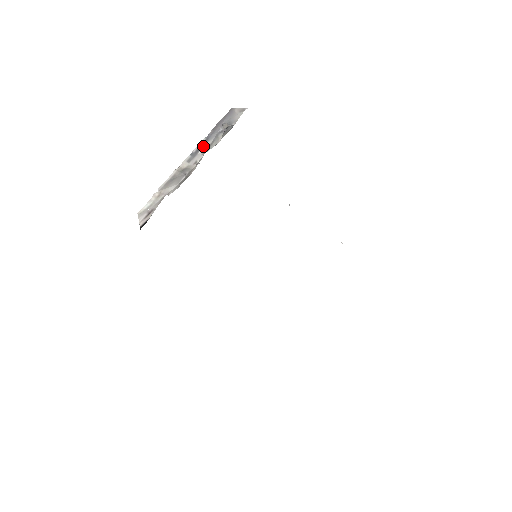
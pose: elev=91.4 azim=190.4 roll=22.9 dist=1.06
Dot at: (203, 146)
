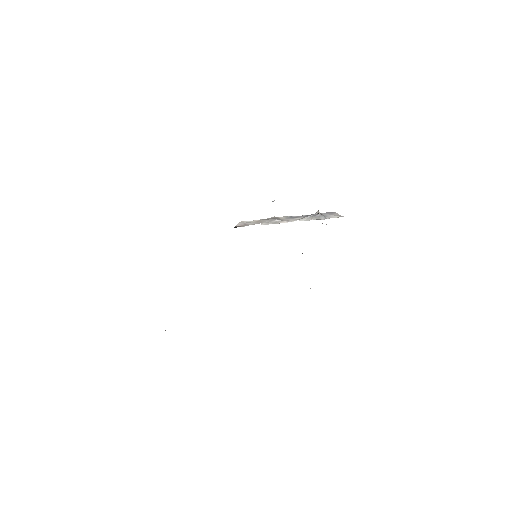
Dot at: (301, 217)
